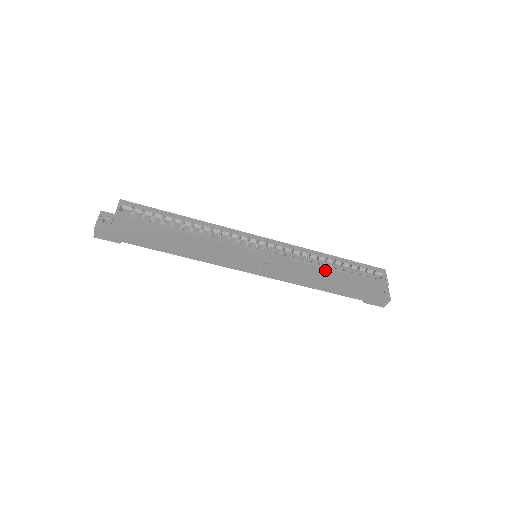
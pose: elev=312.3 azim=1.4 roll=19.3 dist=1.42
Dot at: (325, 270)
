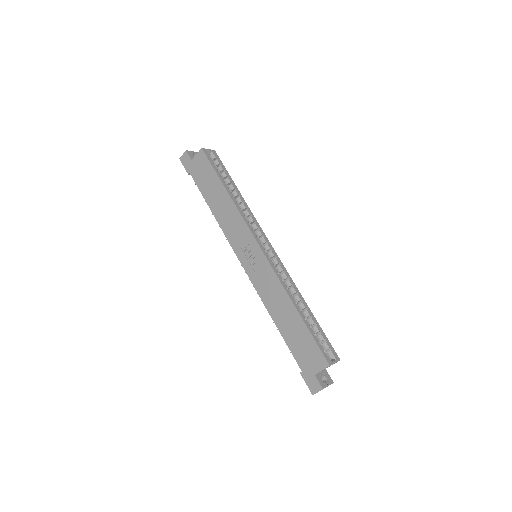
Dot at: (291, 302)
